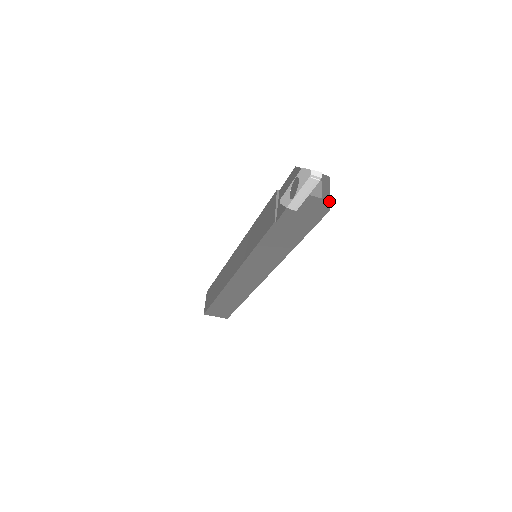
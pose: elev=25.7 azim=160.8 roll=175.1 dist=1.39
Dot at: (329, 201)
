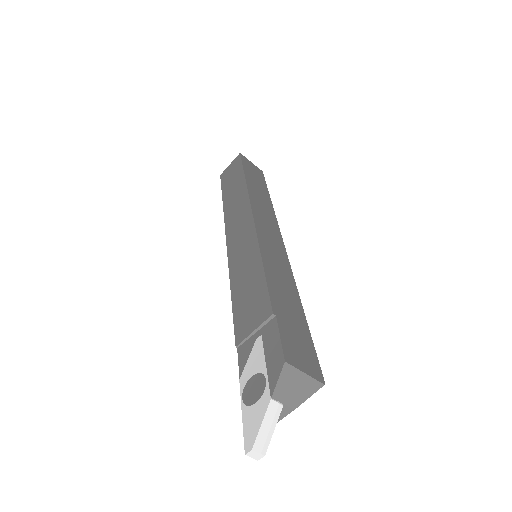
Dot at: occluded
